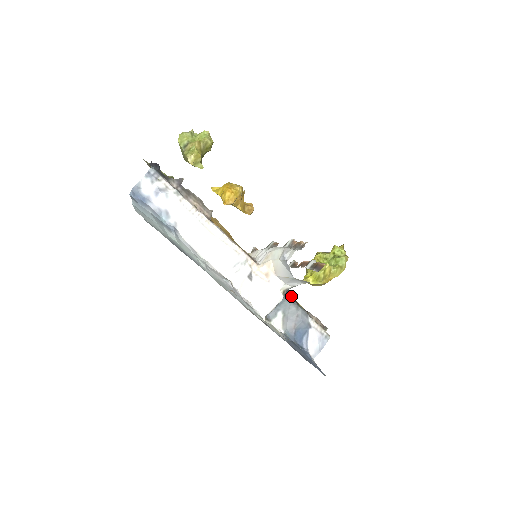
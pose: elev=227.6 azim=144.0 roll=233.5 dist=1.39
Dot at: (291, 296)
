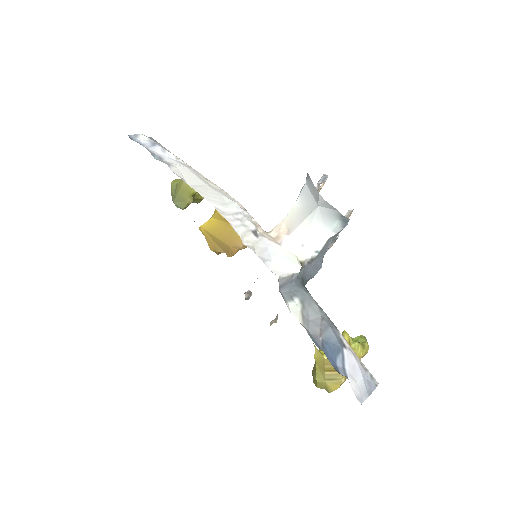
Dot at: occluded
